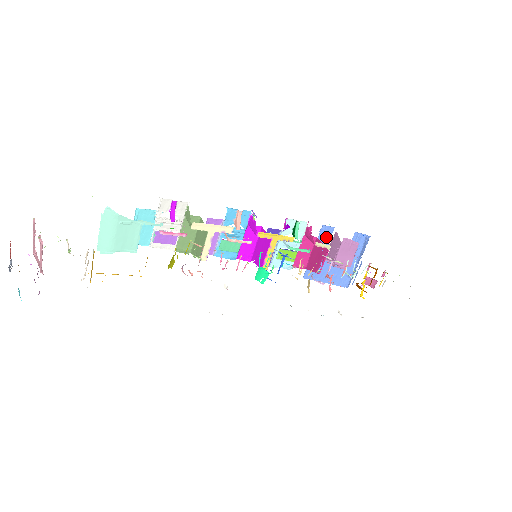
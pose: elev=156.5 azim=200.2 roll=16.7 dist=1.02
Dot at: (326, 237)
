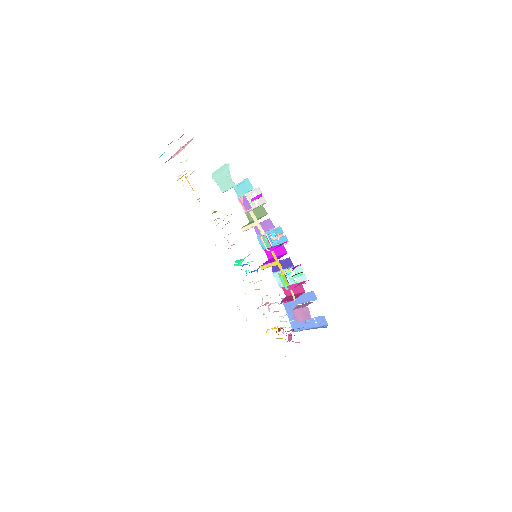
Dot at: (310, 298)
